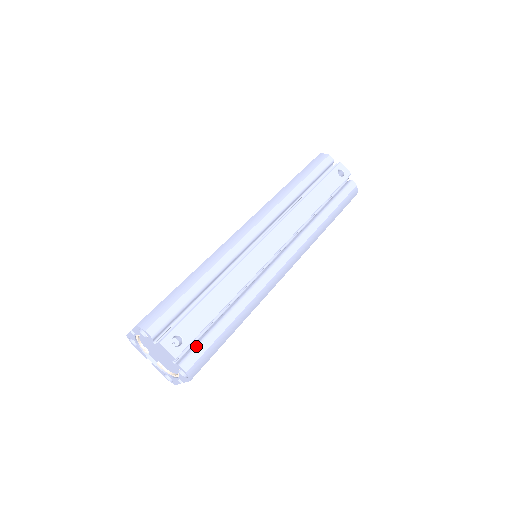
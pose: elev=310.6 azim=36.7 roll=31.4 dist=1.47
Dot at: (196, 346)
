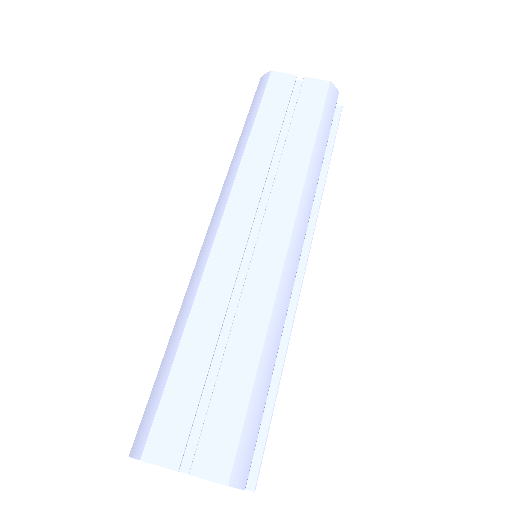
Dot at: occluded
